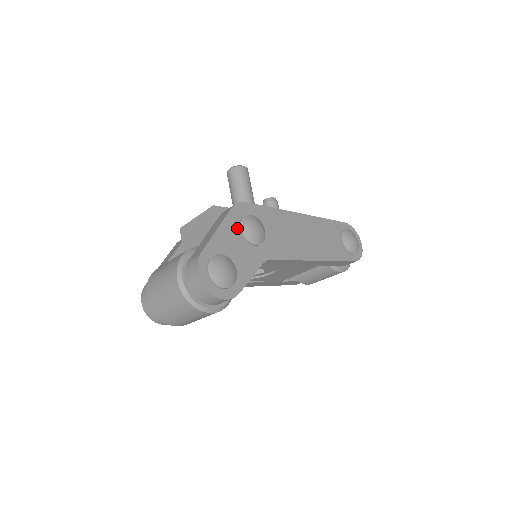
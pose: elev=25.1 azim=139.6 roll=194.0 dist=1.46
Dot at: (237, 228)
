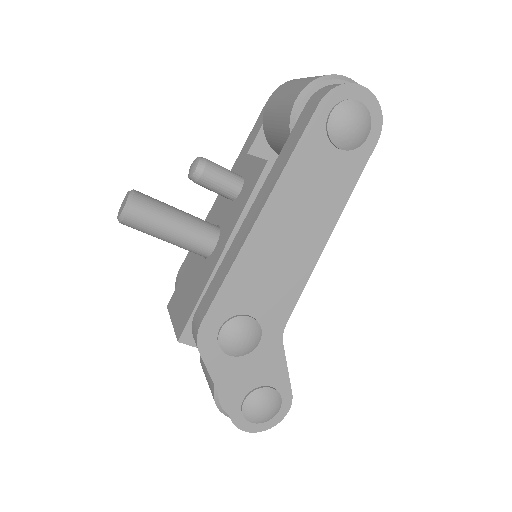
Dot at: (227, 358)
